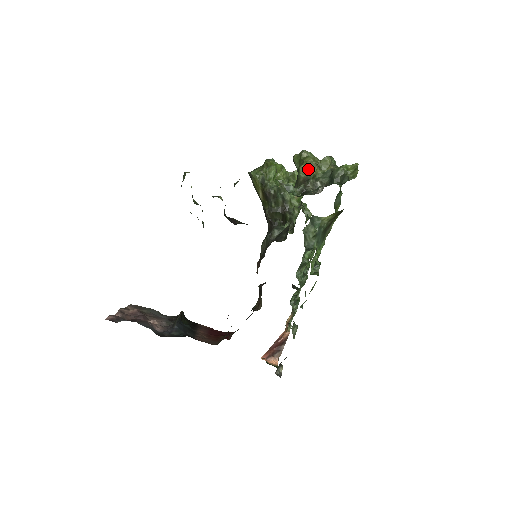
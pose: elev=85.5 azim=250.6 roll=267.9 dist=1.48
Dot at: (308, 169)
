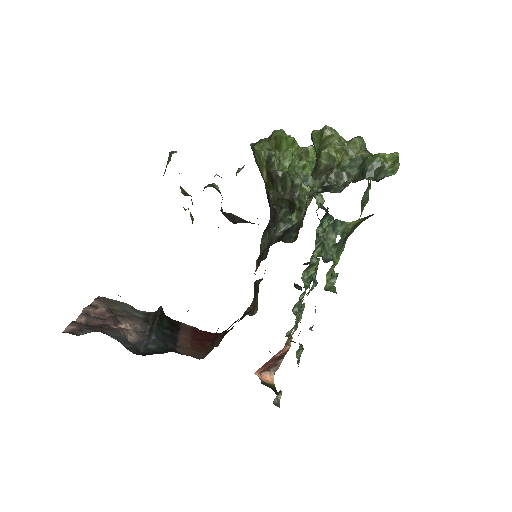
Dot at: (333, 155)
